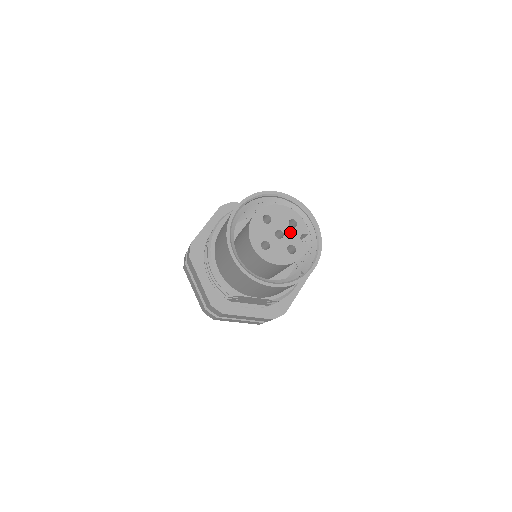
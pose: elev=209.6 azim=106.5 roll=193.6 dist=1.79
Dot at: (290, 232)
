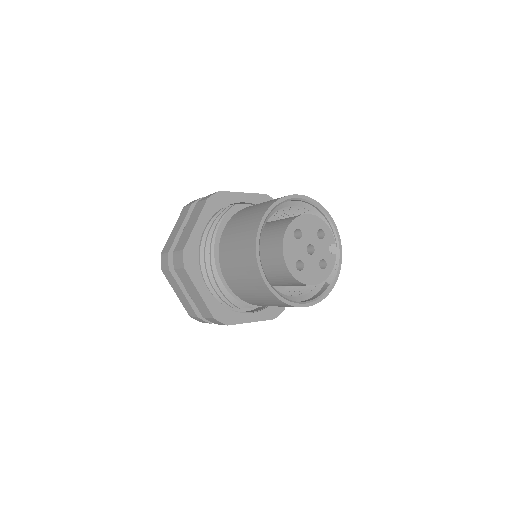
Dot at: (320, 245)
